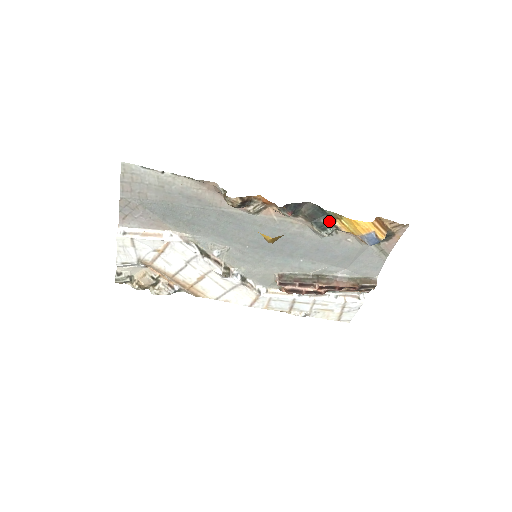
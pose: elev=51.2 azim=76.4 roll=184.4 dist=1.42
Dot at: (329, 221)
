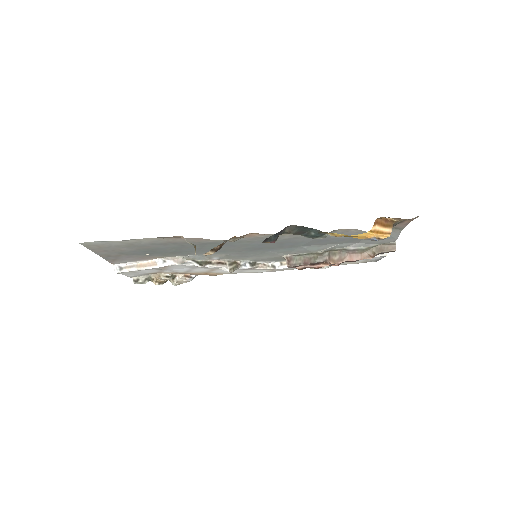
Dot at: (320, 233)
